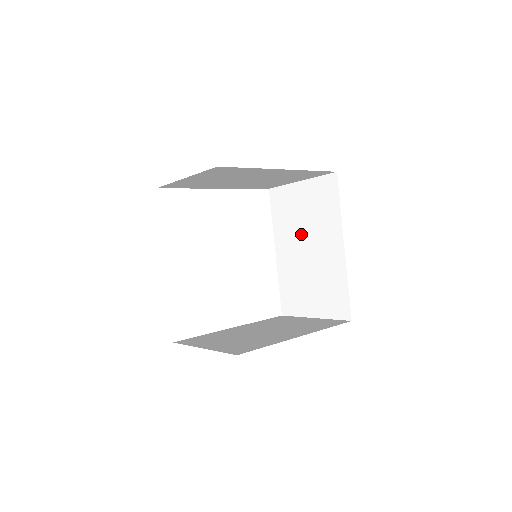
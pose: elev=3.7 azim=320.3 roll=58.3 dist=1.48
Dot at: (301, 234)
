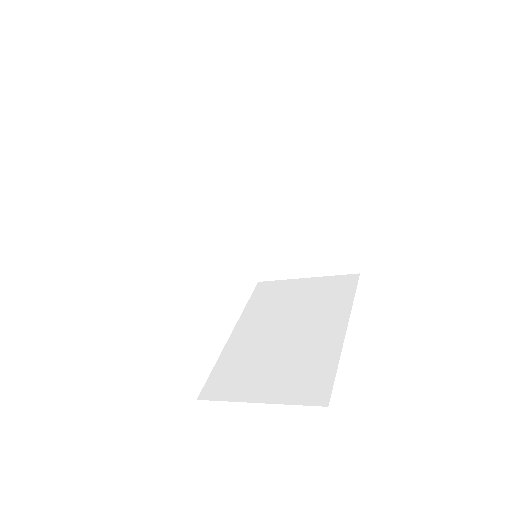
Dot at: (270, 192)
